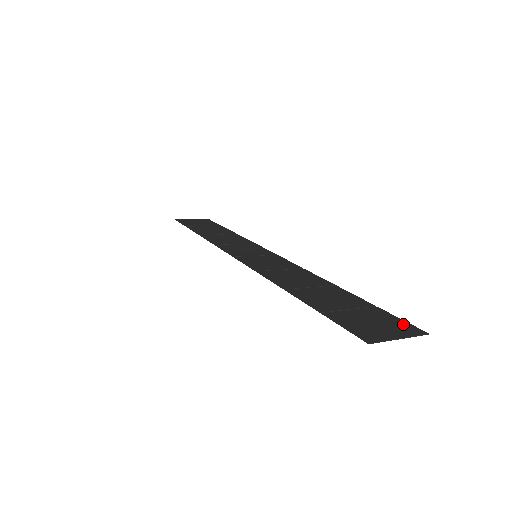
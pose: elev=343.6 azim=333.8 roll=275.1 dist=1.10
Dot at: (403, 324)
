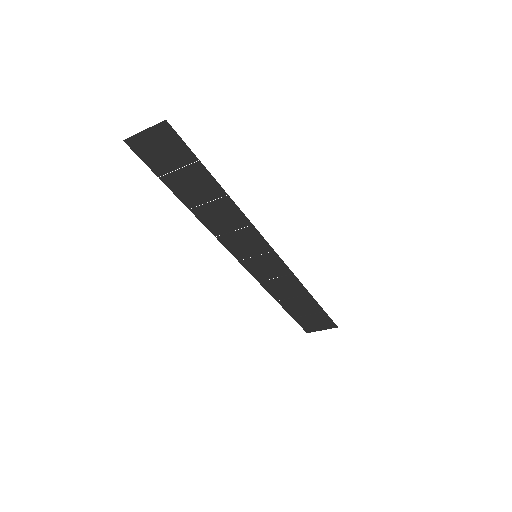
Dot at: (173, 137)
